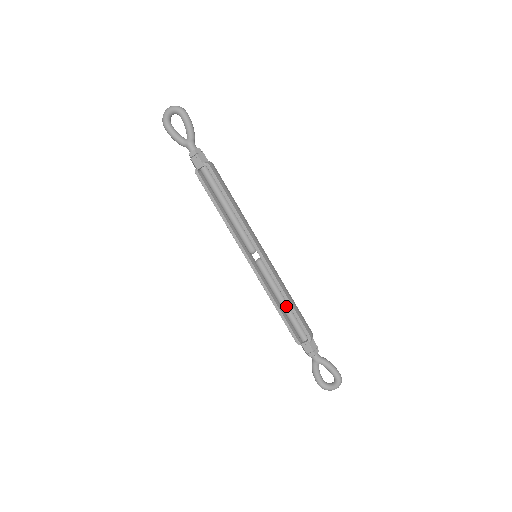
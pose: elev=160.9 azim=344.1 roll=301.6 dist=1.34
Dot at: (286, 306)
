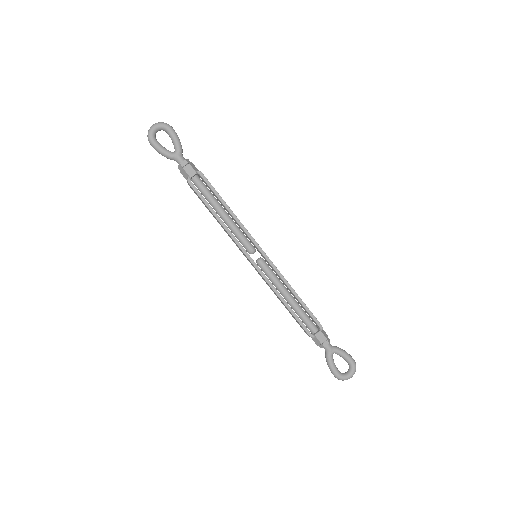
Dot at: (293, 300)
